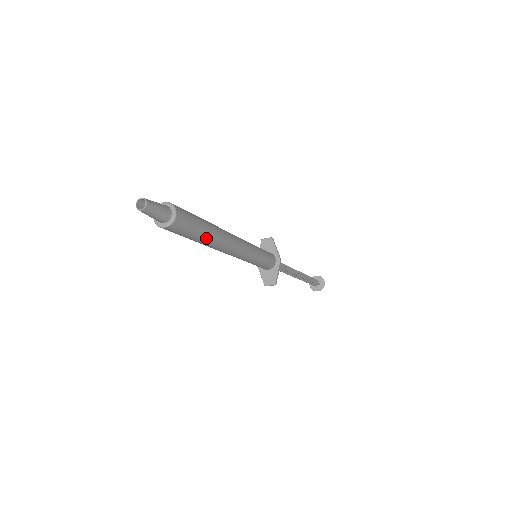
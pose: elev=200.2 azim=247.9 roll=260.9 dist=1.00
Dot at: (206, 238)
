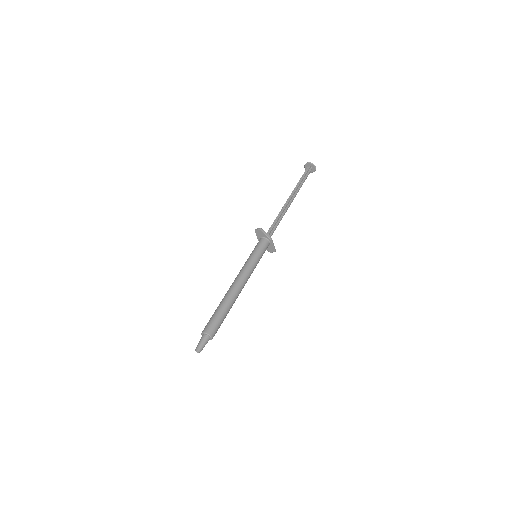
Dot at: occluded
